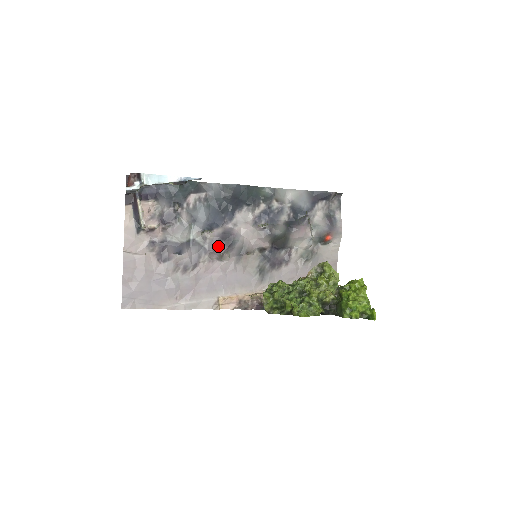
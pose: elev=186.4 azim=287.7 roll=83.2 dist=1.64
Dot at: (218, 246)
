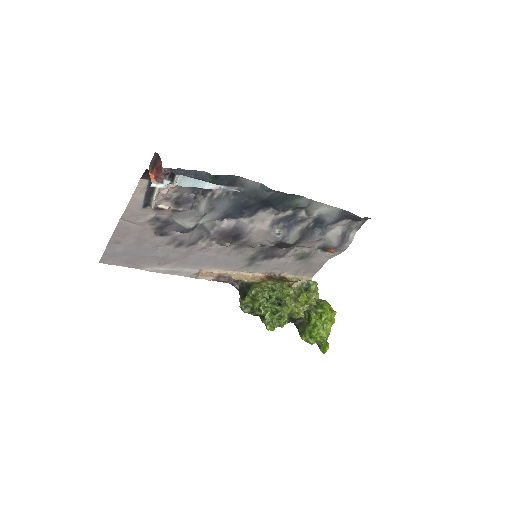
Dot at: (224, 237)
